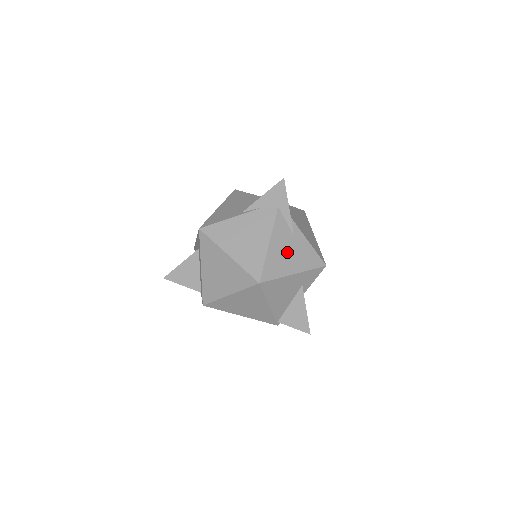
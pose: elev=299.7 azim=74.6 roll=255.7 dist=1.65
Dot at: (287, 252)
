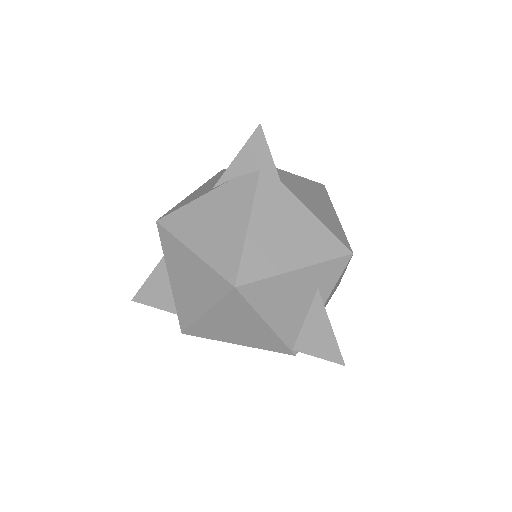
Dot at: (281, 236)
